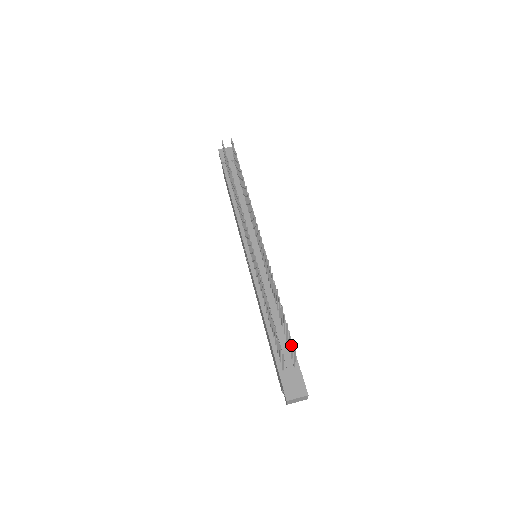
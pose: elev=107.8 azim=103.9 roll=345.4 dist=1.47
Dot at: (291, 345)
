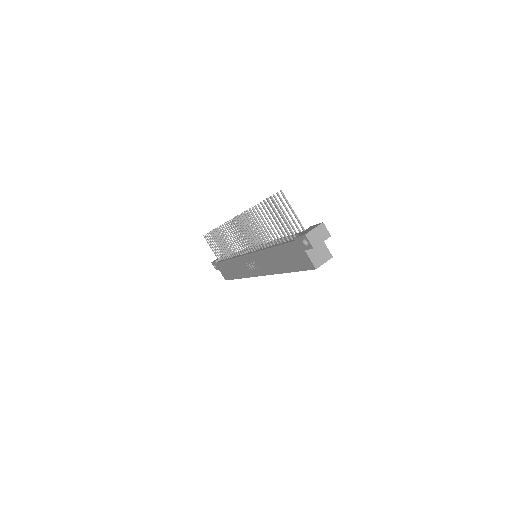
Dot at: occluded
